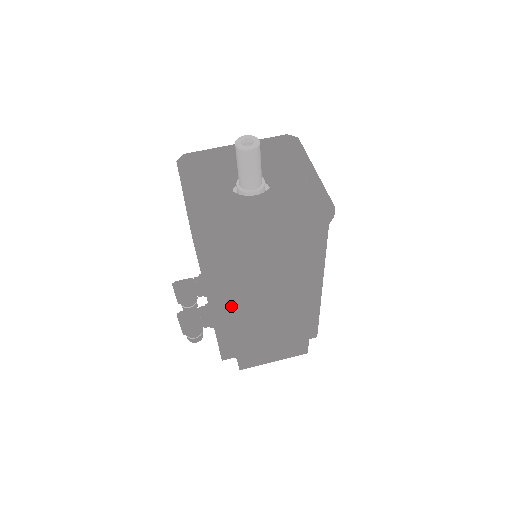
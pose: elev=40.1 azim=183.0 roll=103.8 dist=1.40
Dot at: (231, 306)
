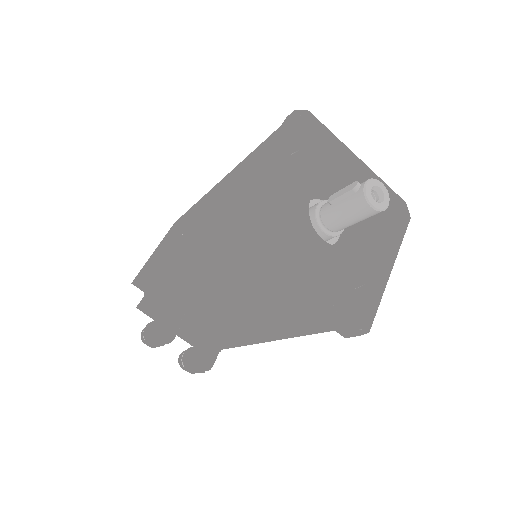
Dot at: occluded
